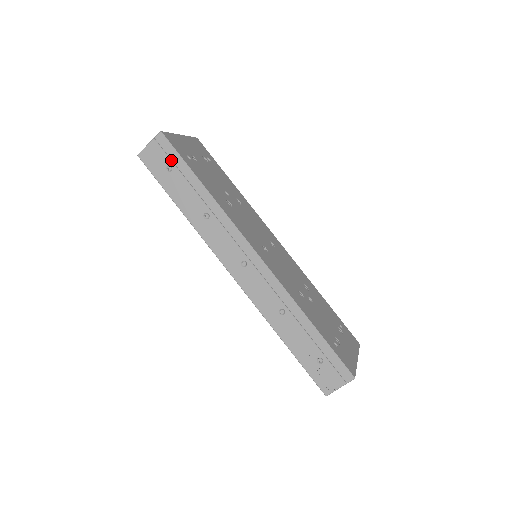
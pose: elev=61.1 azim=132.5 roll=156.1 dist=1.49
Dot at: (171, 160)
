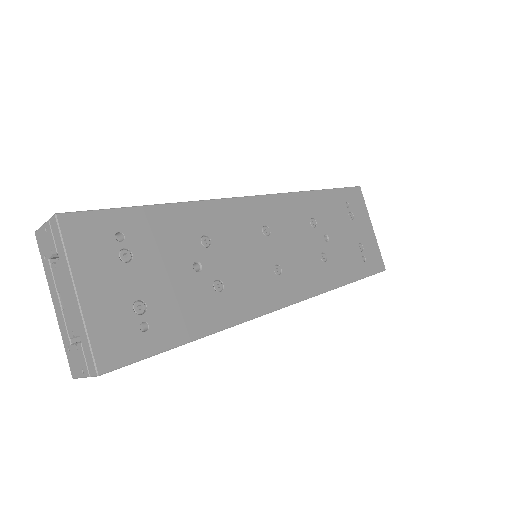
Dot at: occluded
